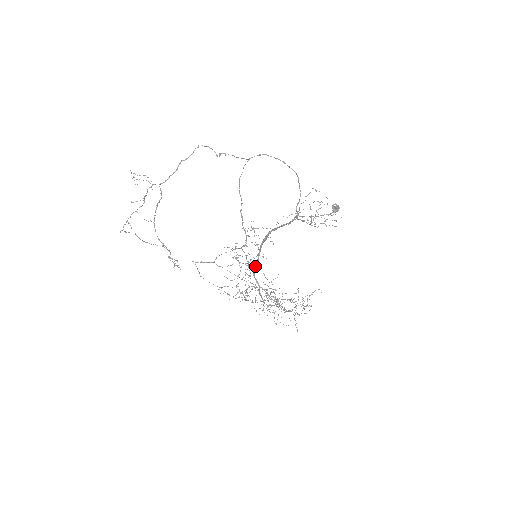
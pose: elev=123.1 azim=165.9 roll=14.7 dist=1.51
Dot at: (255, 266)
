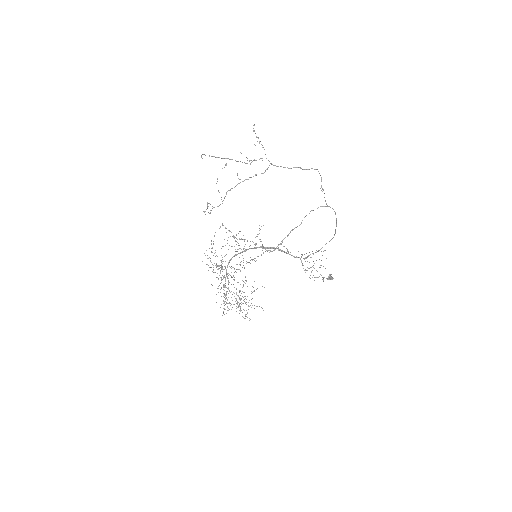
Dot at: (236, 254)
